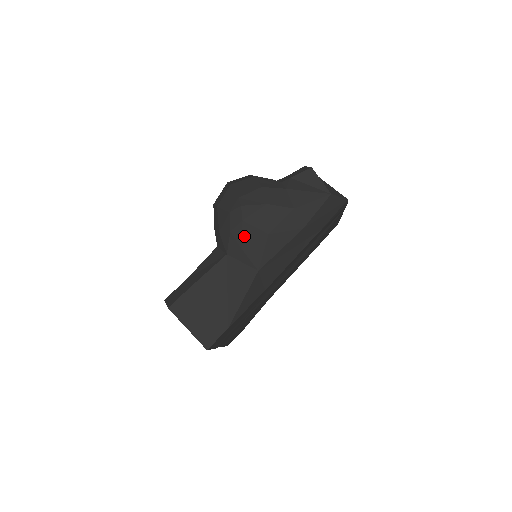
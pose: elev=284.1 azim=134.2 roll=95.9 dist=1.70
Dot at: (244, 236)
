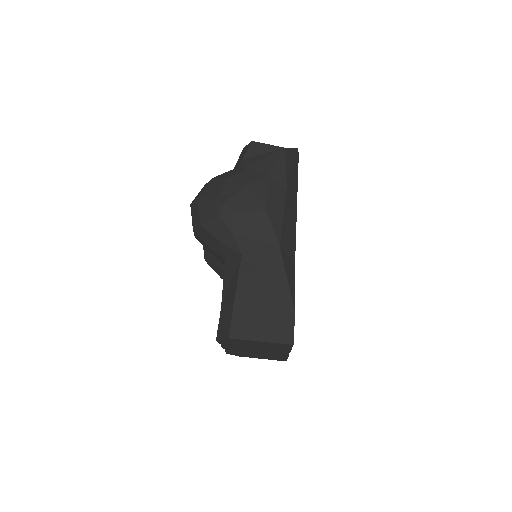
Dot at: (246, 226)
